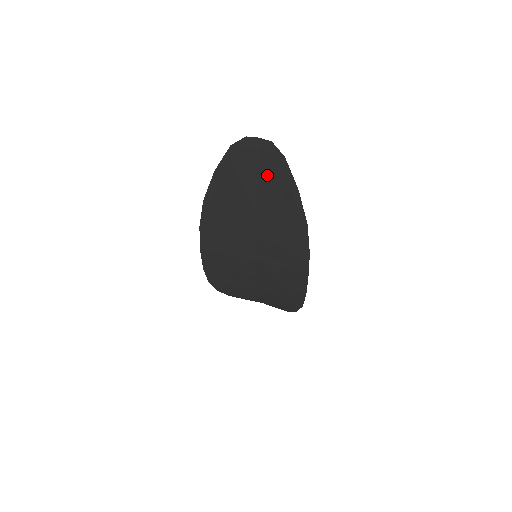
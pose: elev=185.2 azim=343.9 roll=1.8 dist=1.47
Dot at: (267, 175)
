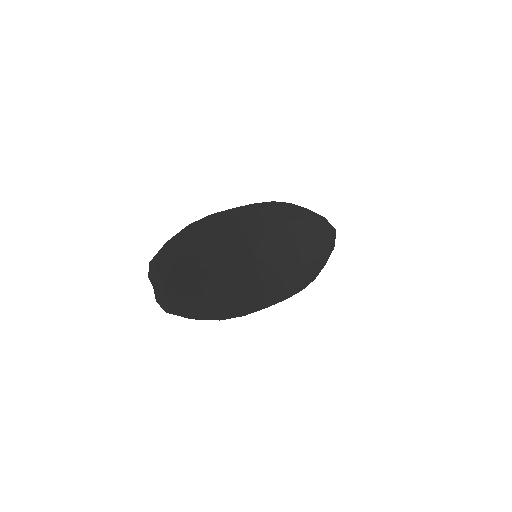
Dot at: (181, 290)
